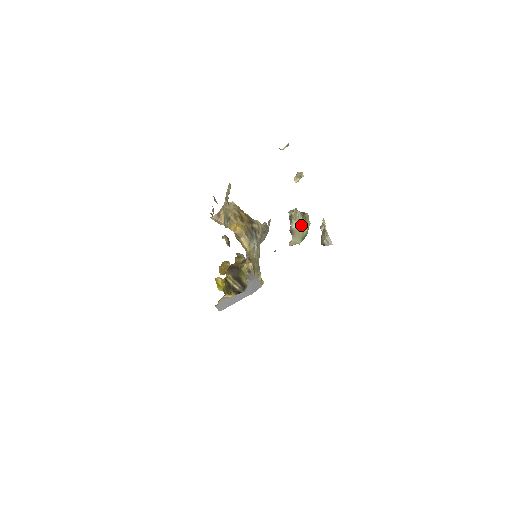
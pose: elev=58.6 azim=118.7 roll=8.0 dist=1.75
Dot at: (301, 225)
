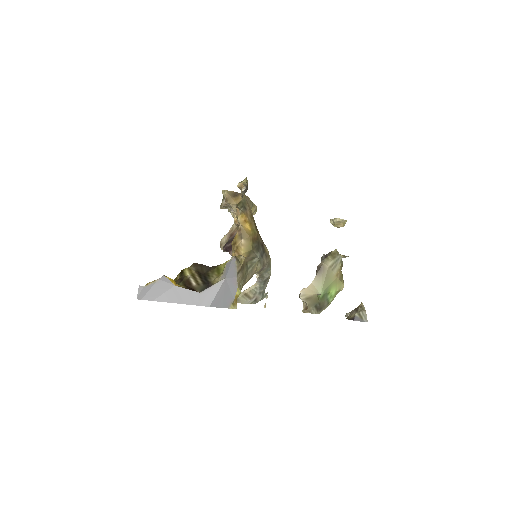
Dot at: (335, 272)
